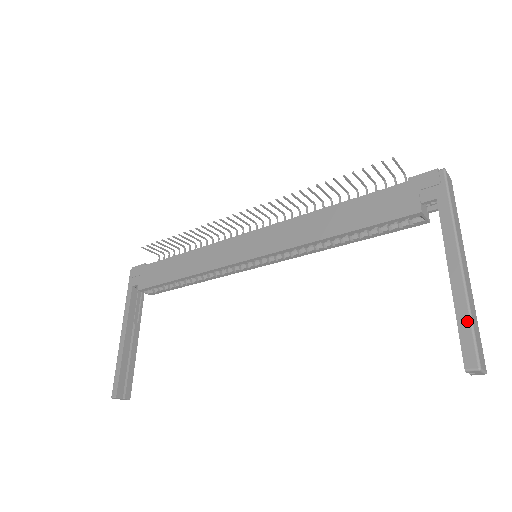
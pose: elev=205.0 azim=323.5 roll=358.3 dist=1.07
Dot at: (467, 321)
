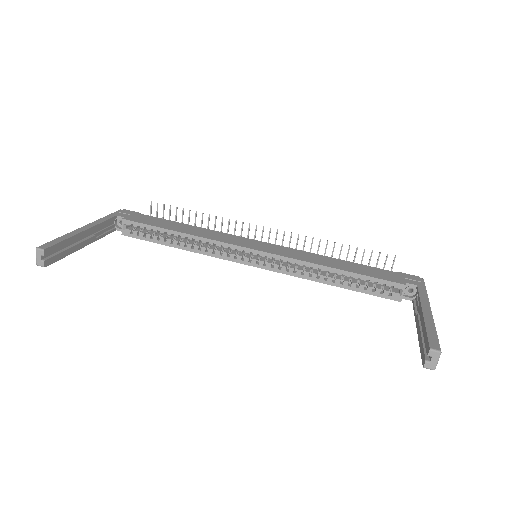
Dot at: (434, 331)
